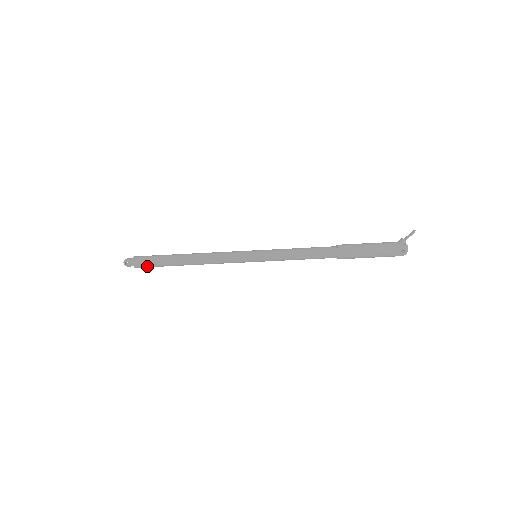
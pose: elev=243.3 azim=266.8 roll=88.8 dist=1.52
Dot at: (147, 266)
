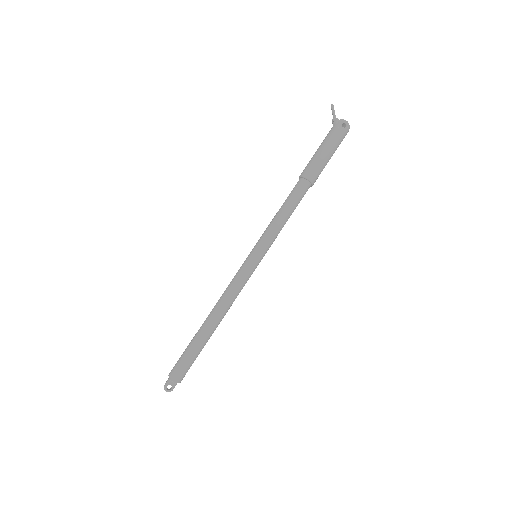
Dot at: (186, 368)
